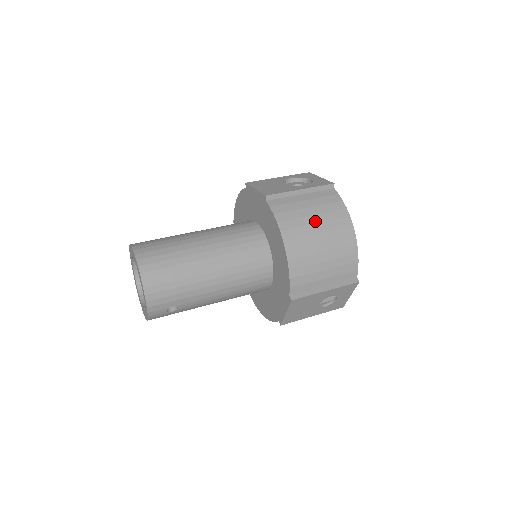
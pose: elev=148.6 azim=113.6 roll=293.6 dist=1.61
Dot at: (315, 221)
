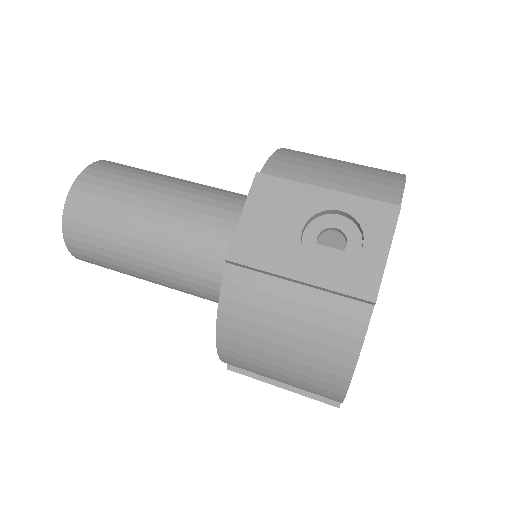
Dot at: (283, 342)
